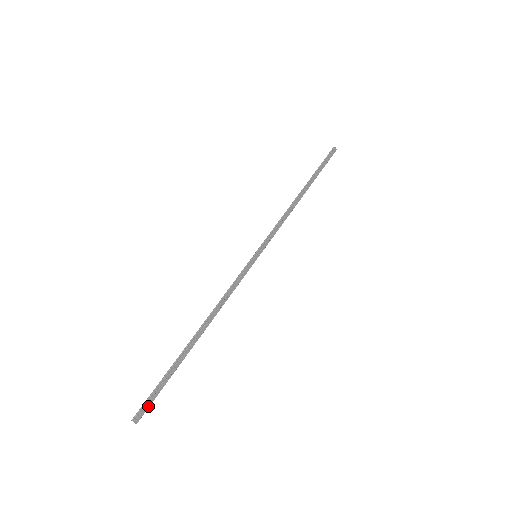
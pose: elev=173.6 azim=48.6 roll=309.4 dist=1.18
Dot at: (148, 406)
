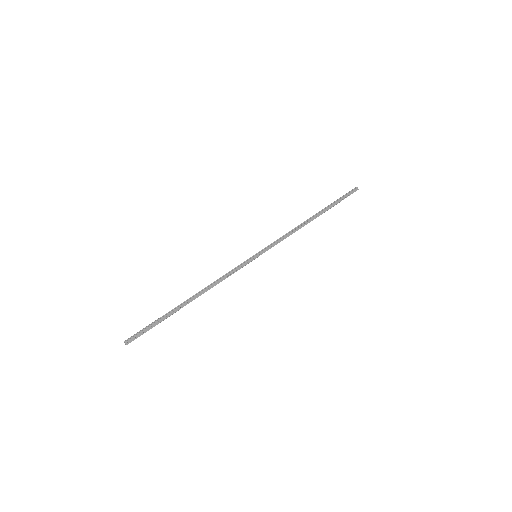
Dot at: (138, 336)
